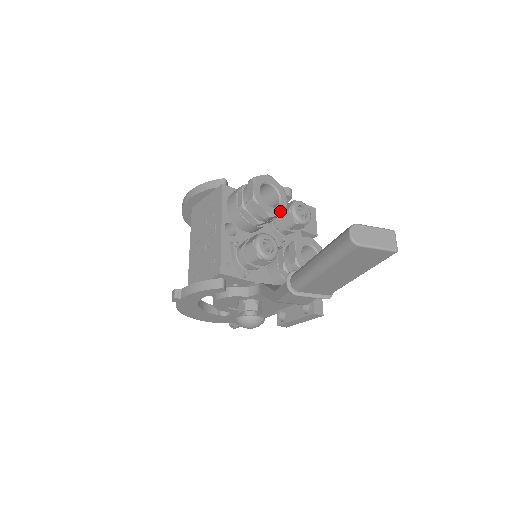
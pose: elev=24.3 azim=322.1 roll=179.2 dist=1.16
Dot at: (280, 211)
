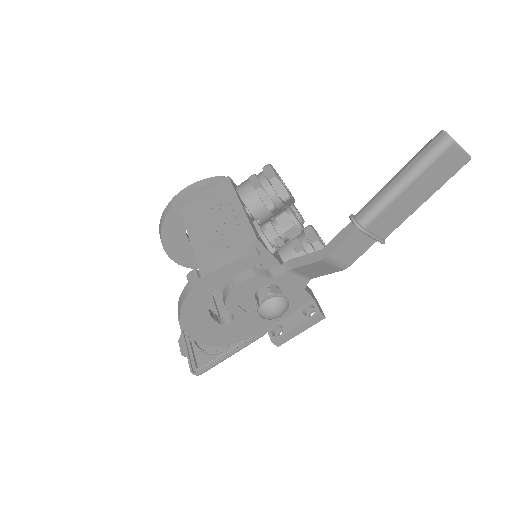
Dot at: (293, 198)
